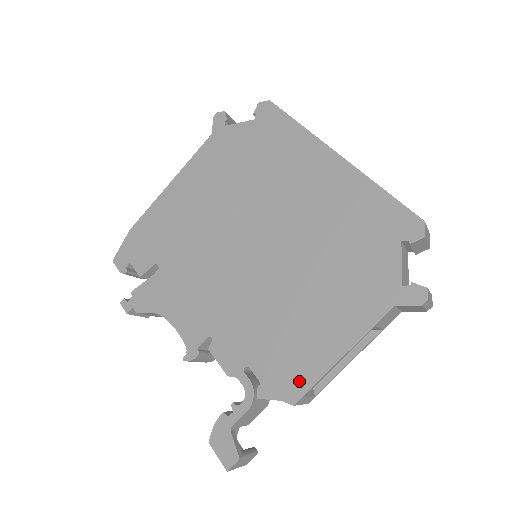
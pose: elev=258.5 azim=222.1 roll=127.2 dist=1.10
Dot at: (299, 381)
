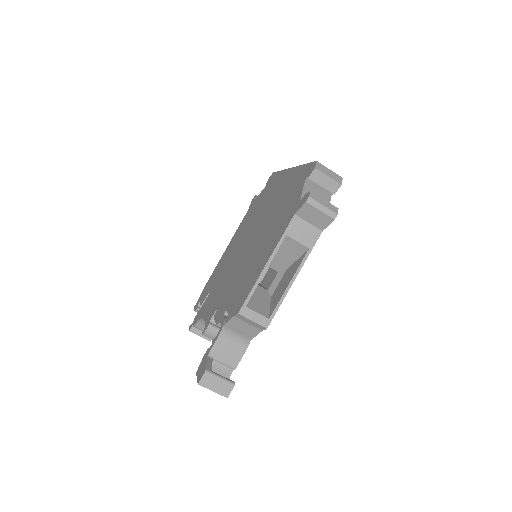
Dot at: (244, 297)
